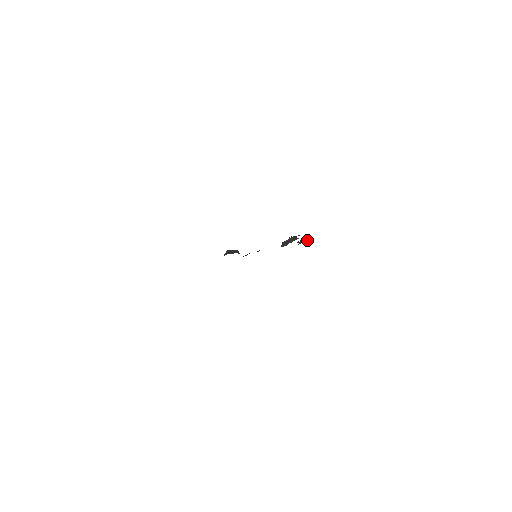
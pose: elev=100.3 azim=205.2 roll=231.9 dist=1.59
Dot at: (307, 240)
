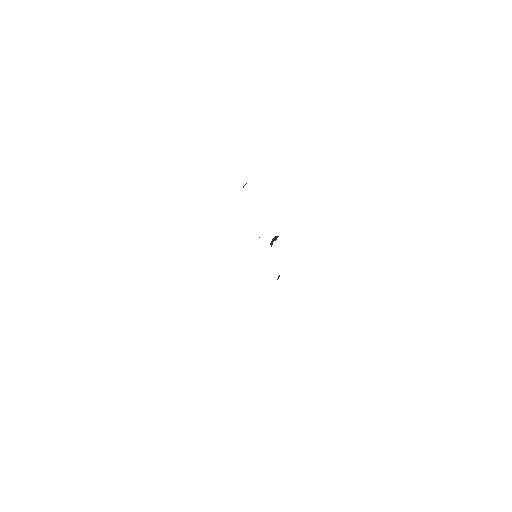
Dot at: occluded
